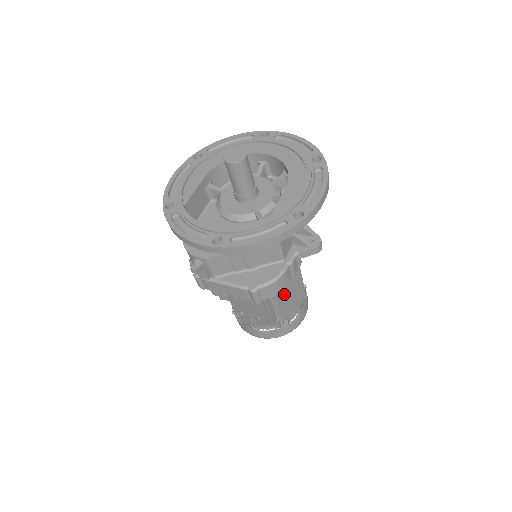
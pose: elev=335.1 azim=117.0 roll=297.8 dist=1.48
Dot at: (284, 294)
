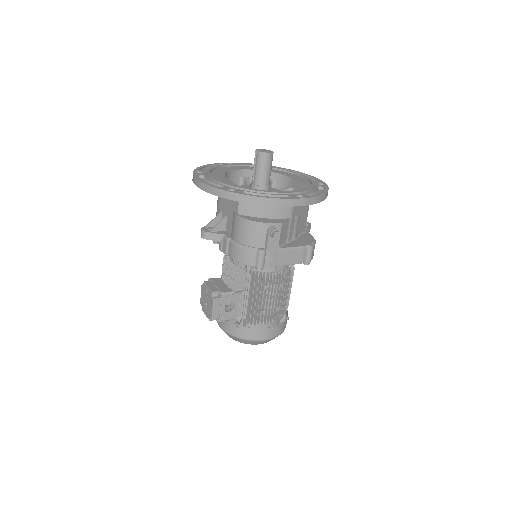
Dot at: (292, 277)
